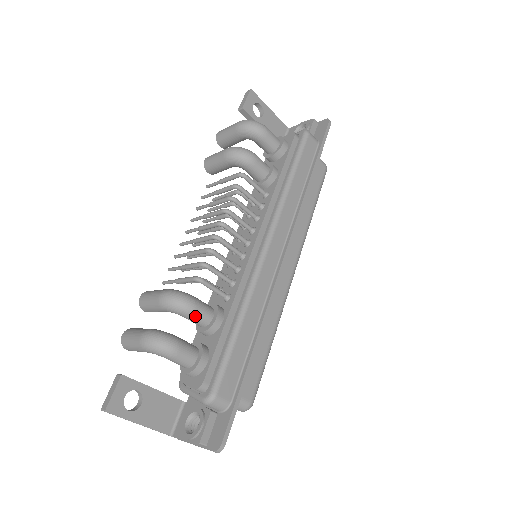
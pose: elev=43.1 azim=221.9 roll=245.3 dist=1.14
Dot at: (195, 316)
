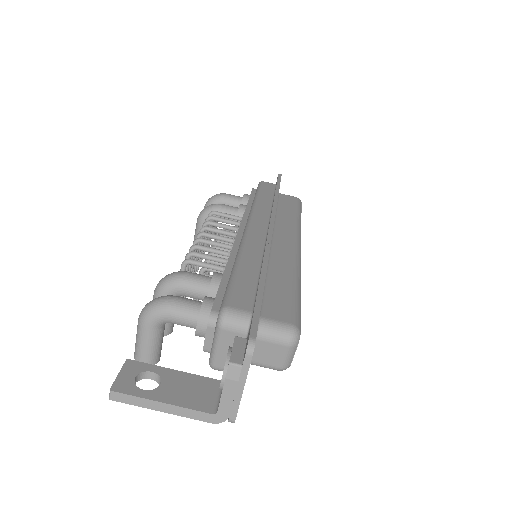
Dot at: (190, 281)
